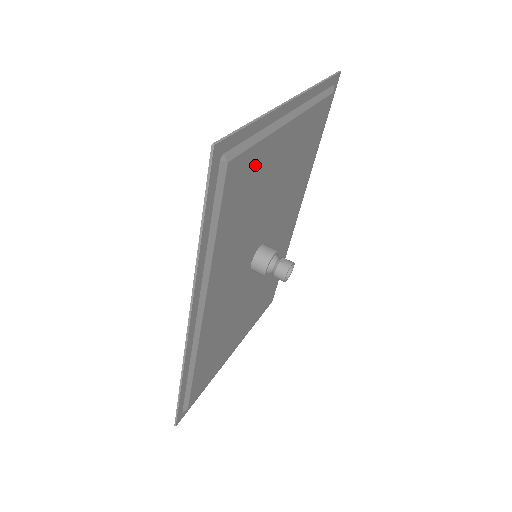
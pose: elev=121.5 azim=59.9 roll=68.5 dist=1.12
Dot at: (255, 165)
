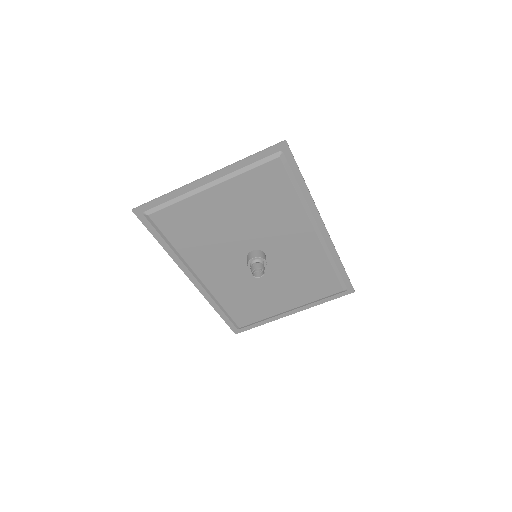
Dot at: (184, 213)
